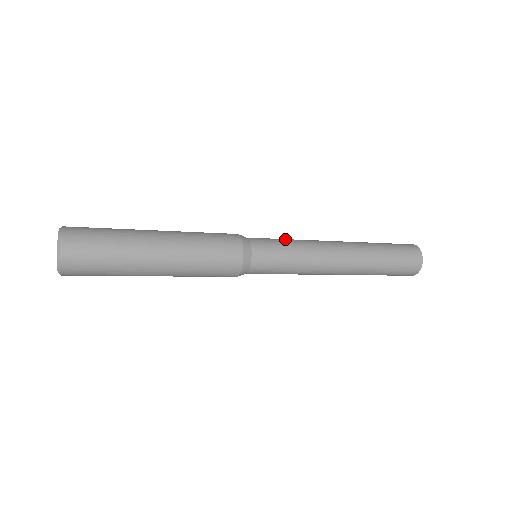
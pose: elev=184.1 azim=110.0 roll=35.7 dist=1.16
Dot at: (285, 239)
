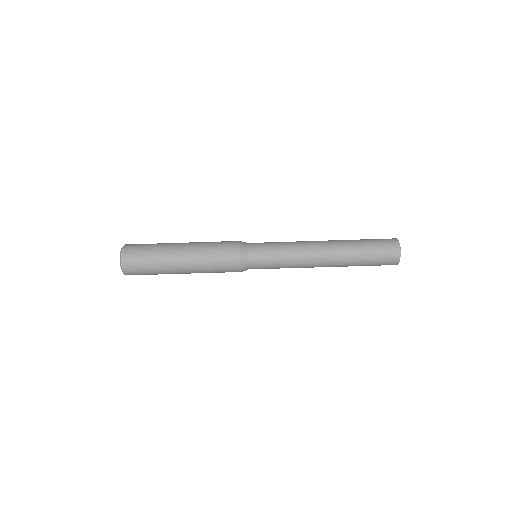
Dot at: occluded
